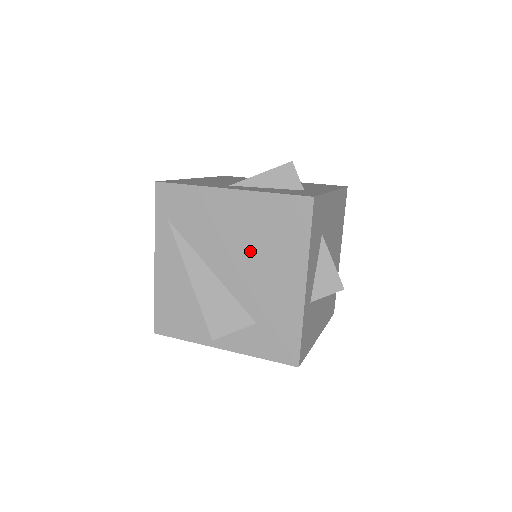
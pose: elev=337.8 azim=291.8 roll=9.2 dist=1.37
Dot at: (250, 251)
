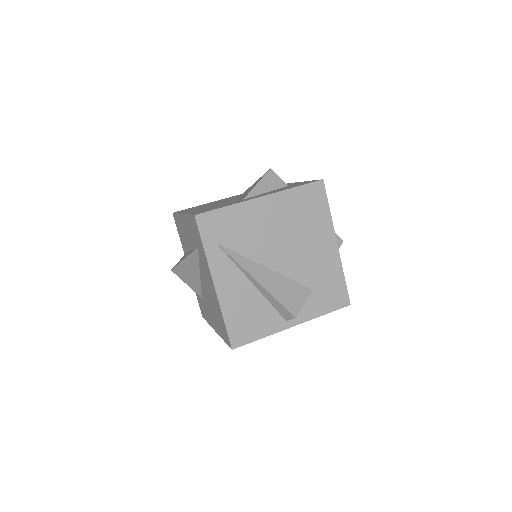
Dot at: (292, 237)
